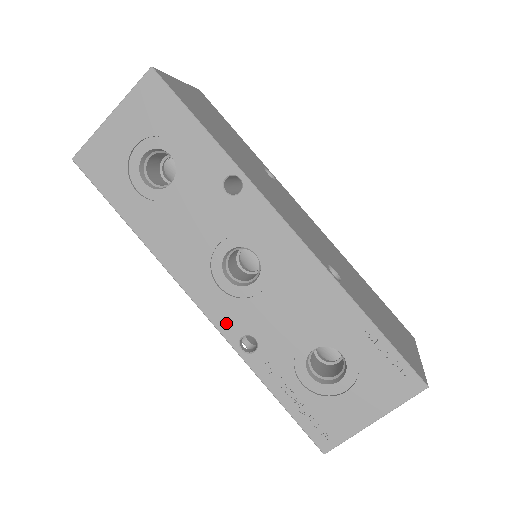
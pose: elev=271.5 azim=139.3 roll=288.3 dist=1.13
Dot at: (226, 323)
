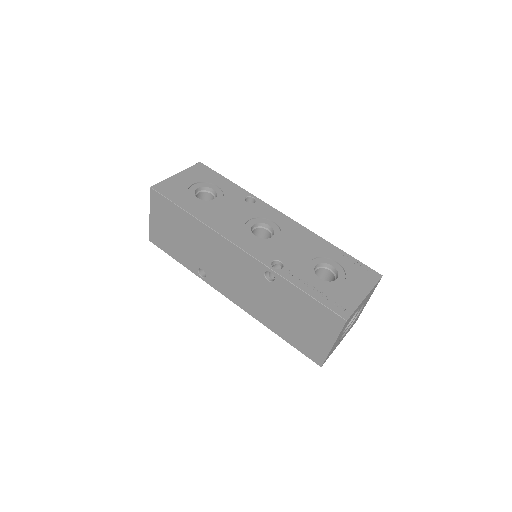
Dot at: (261, 255)
